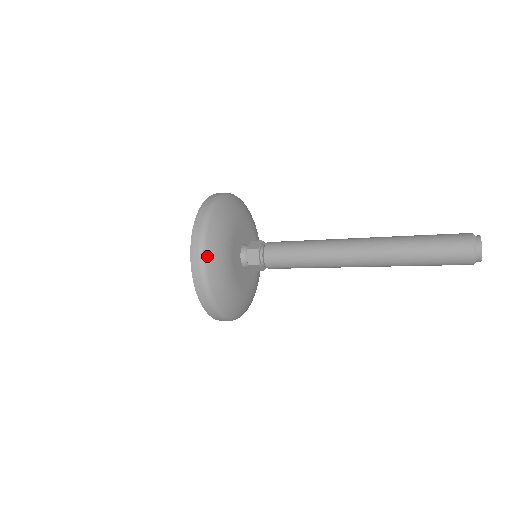
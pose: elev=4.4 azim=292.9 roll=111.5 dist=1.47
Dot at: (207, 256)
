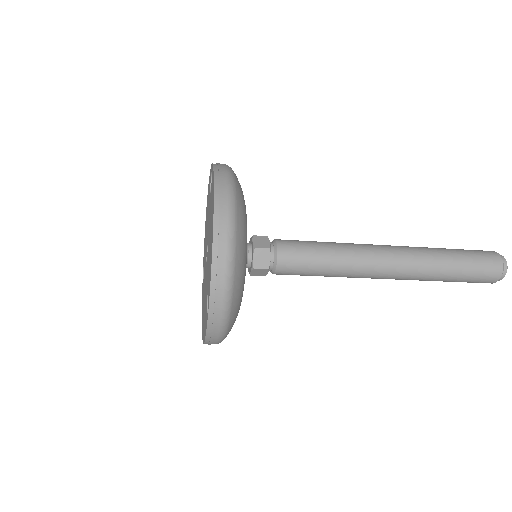
Dot at: (235, 178)
